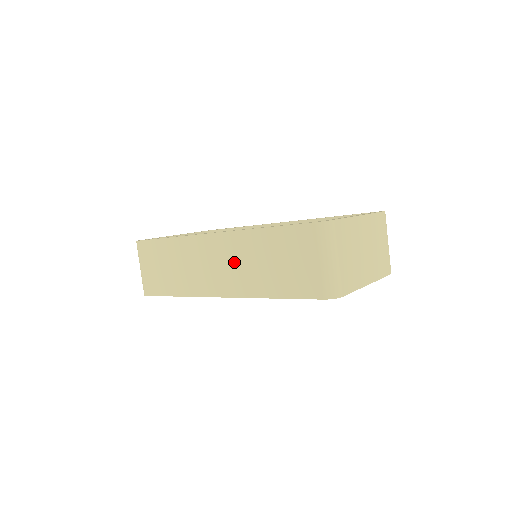
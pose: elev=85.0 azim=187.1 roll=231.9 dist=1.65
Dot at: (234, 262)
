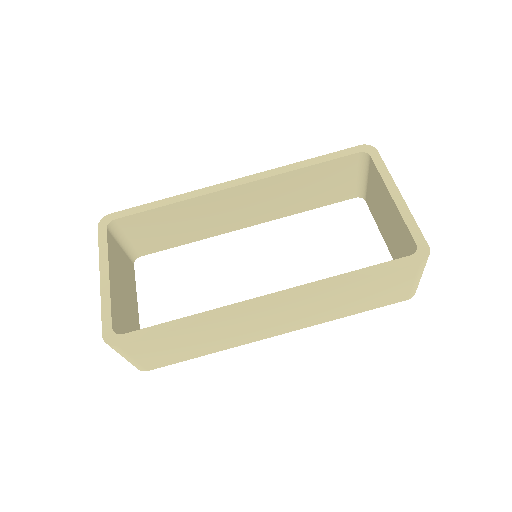
Dot at: (303, 312)
